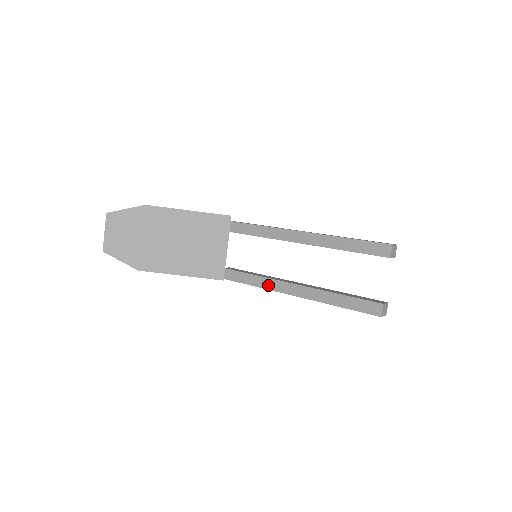
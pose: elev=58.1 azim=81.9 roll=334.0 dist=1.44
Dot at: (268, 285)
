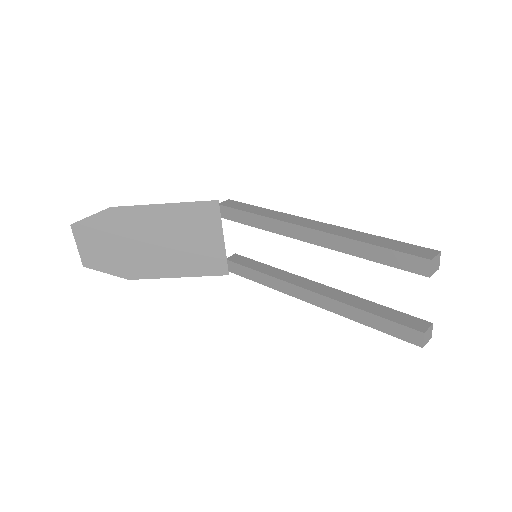
Dot at: (279, 287)
